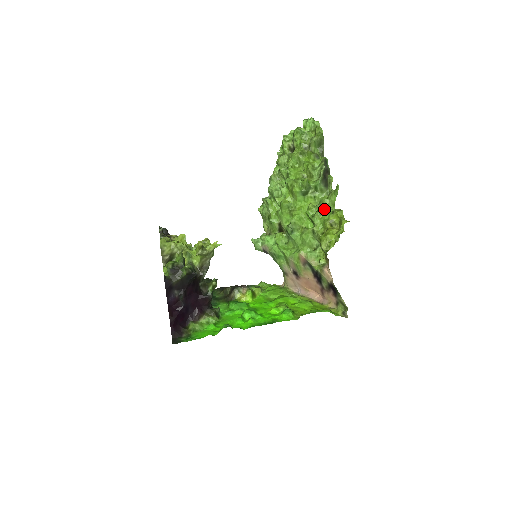
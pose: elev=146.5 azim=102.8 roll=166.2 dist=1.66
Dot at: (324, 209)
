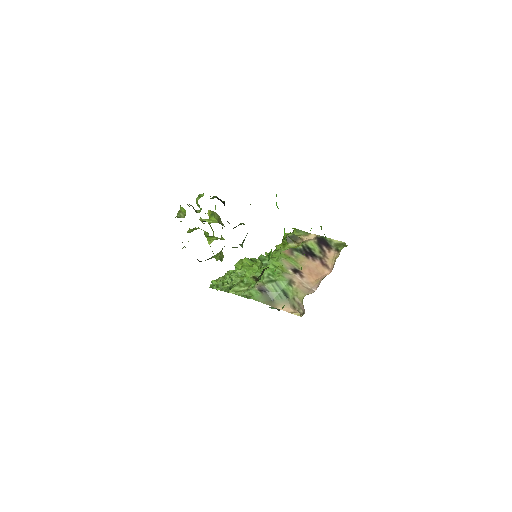
Dot at: occluded
